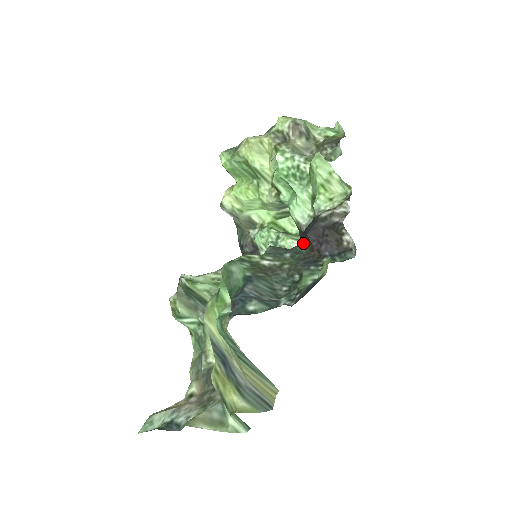
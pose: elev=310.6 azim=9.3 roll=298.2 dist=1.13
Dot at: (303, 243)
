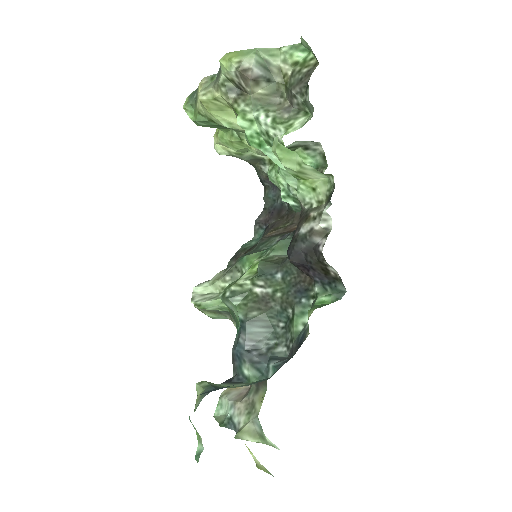
Dot at: (291, 263)
